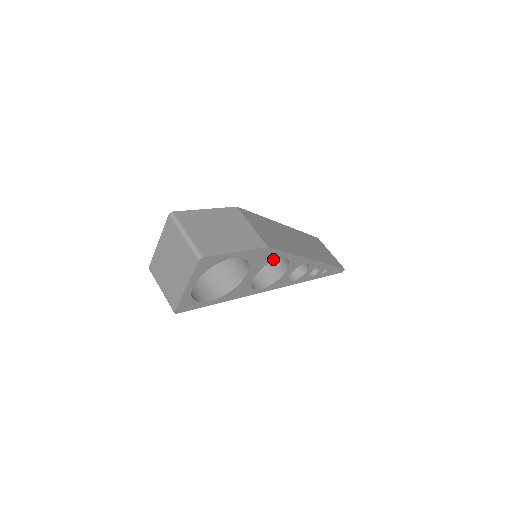
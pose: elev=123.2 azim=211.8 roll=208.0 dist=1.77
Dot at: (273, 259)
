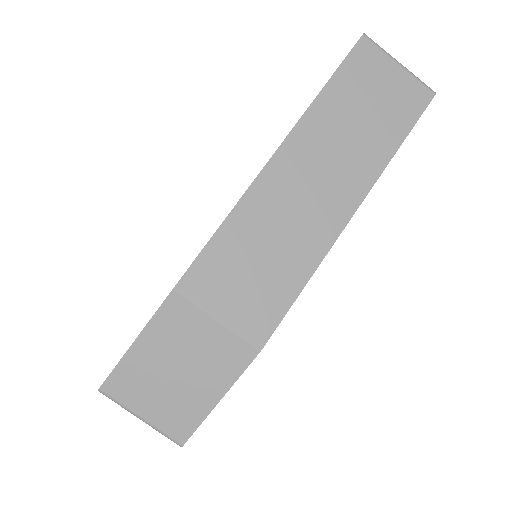
Dot at: occluded
